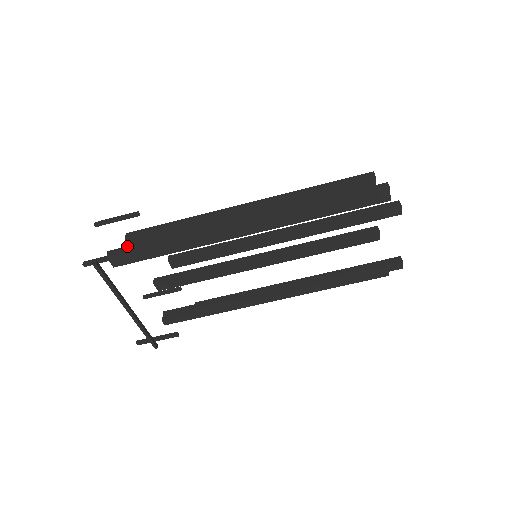
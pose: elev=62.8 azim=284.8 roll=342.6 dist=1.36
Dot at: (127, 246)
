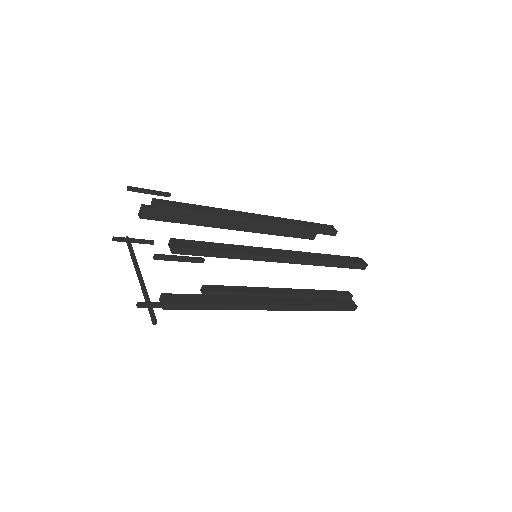
Dot at: (184, 304)
